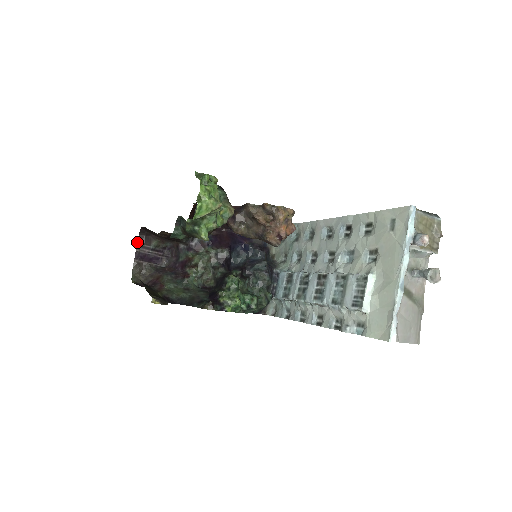
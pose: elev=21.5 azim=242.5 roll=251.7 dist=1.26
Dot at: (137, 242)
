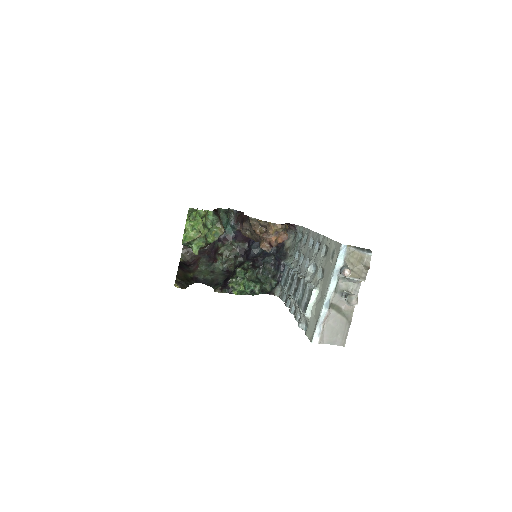
Dot at: occluded
